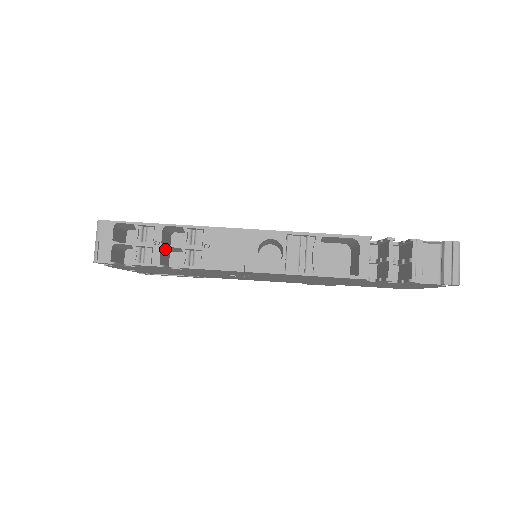
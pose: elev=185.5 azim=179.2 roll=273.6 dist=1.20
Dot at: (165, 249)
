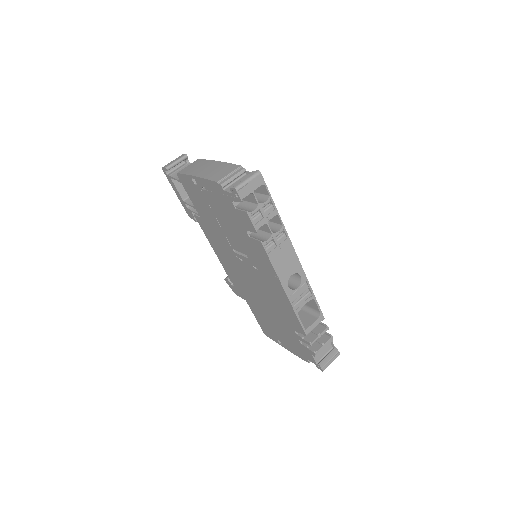
Dot at: occluded
